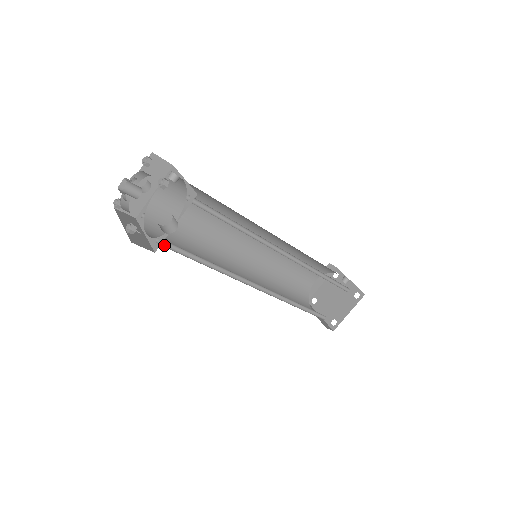
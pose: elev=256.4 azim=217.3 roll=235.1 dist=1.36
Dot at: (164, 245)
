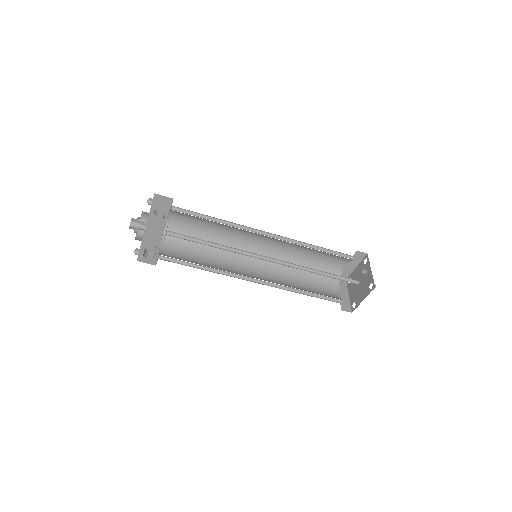
Dot at: (165, 258)
